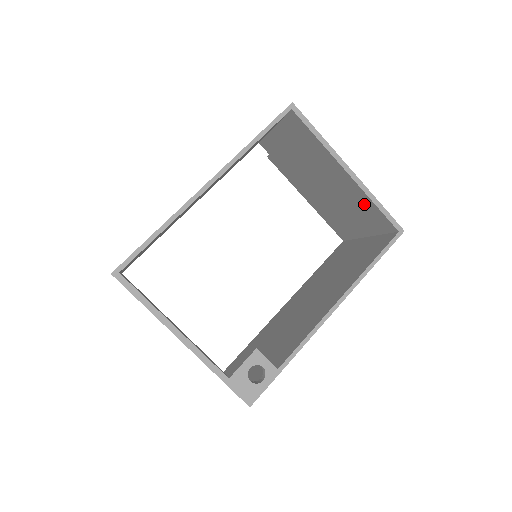
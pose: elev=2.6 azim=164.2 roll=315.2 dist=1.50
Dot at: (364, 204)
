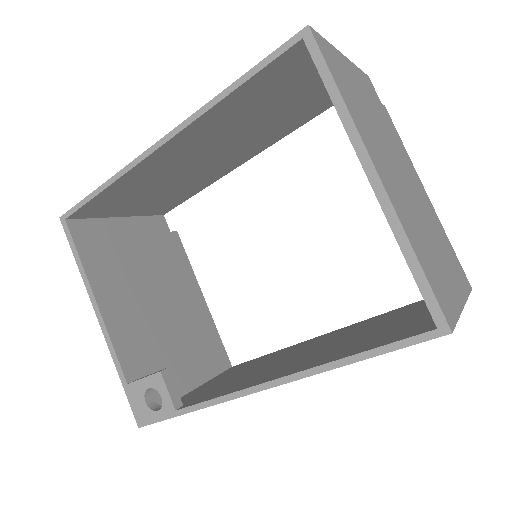
Dot at: occluded
